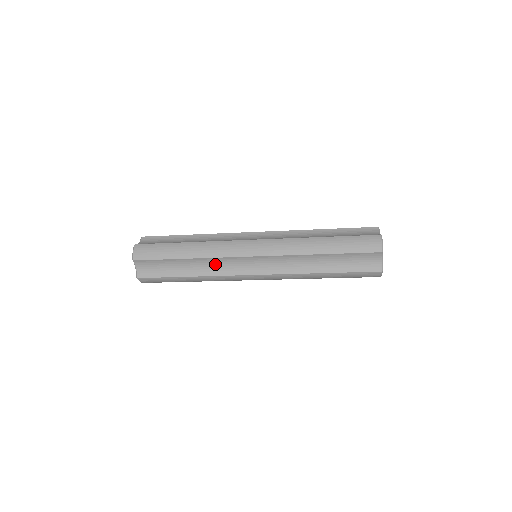
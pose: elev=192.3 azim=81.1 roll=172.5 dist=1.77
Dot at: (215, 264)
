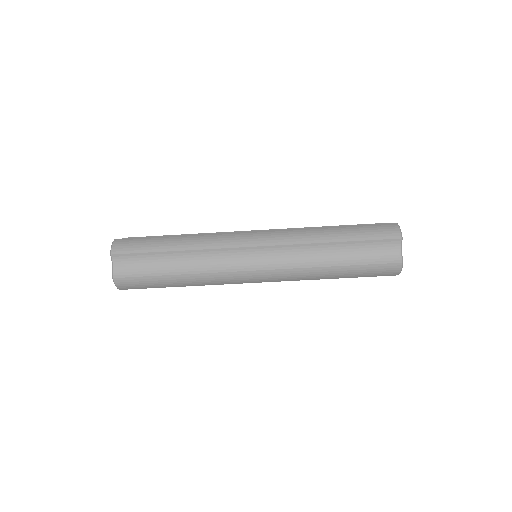
Dot at: (210, 258)
